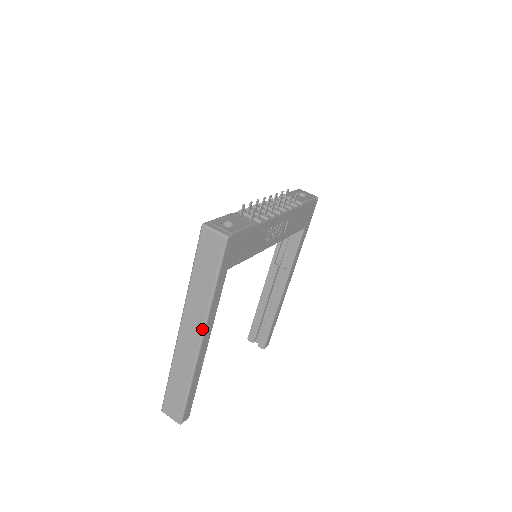
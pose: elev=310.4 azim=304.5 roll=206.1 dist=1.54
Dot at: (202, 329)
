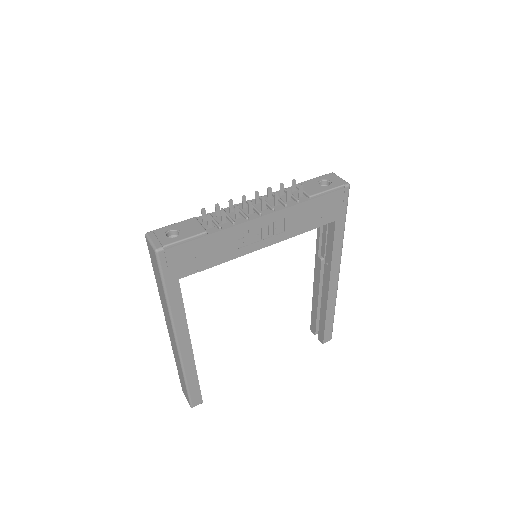
Dot at: (173, 331)
